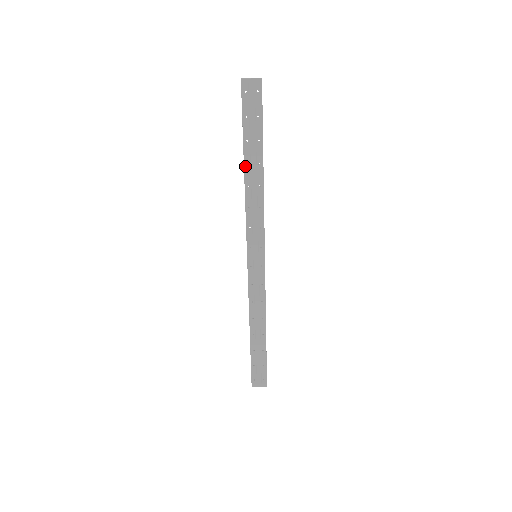
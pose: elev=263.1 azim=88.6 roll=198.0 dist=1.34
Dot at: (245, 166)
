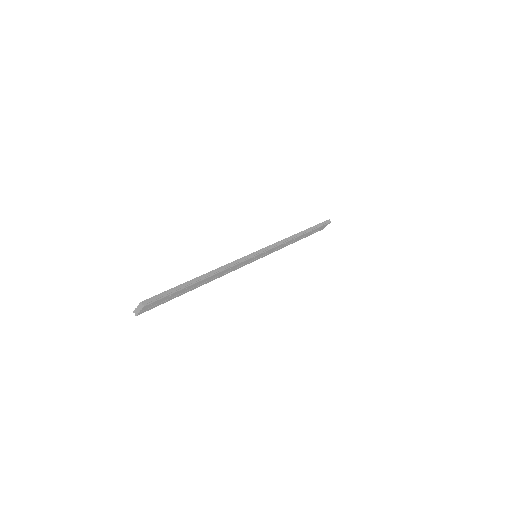
Dot at: occluded
